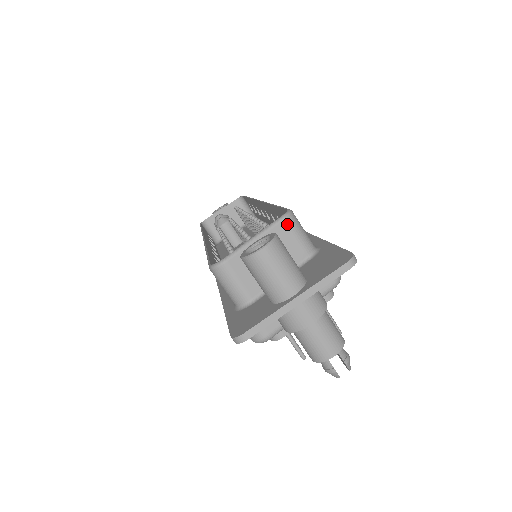
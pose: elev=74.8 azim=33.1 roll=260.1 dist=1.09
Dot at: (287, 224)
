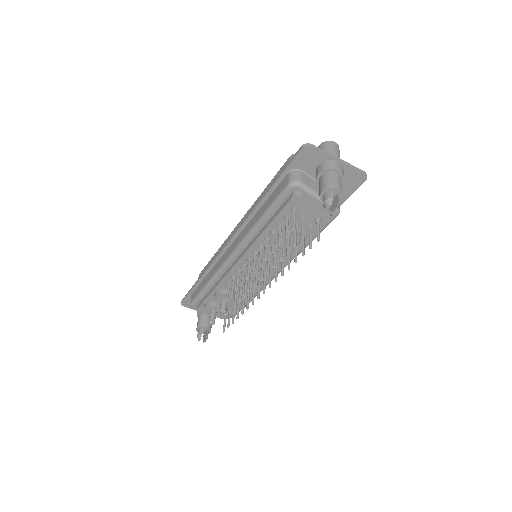
Dot at: occluded
